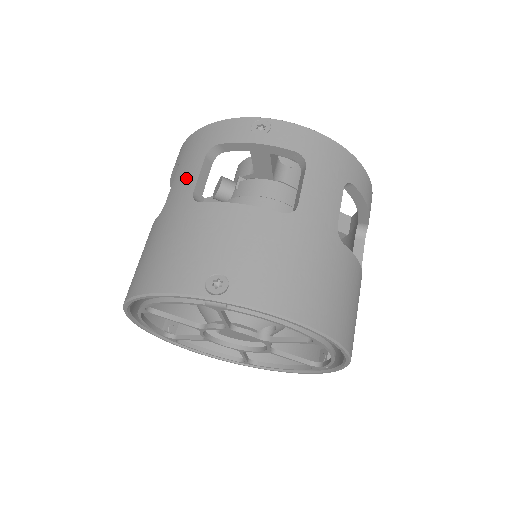
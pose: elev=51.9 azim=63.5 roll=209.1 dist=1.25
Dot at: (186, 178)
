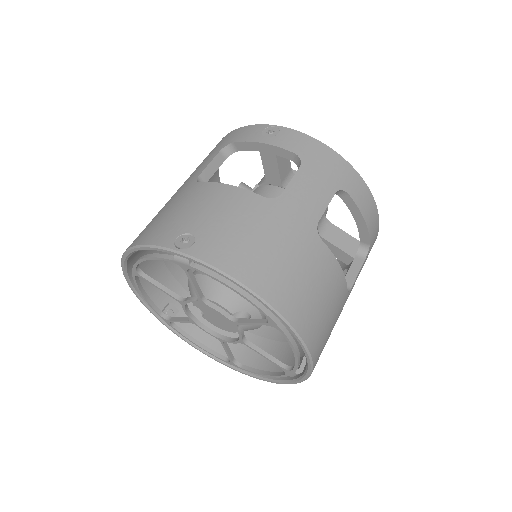
Dot at: (199, 167)
